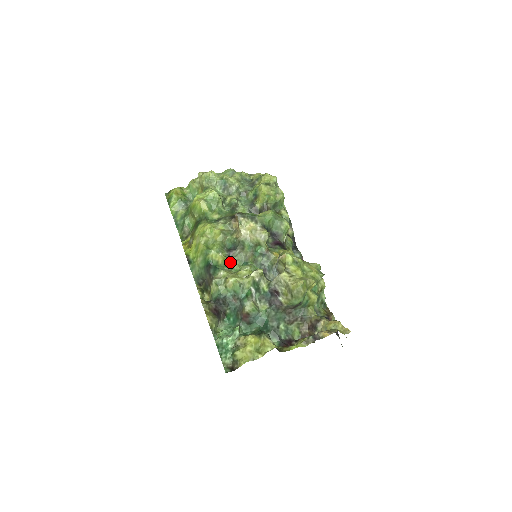
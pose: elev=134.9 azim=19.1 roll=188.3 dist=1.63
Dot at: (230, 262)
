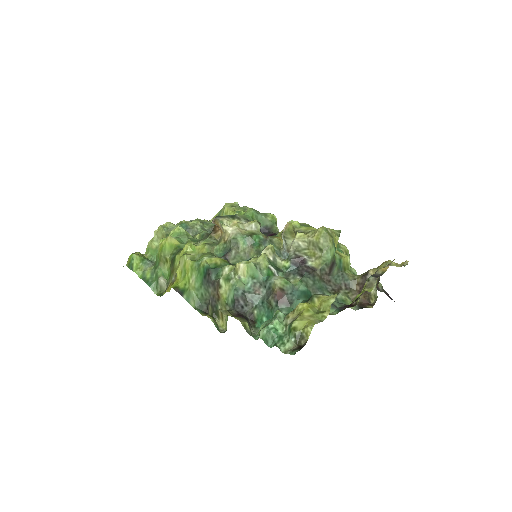
Dot at: (230, 264)
